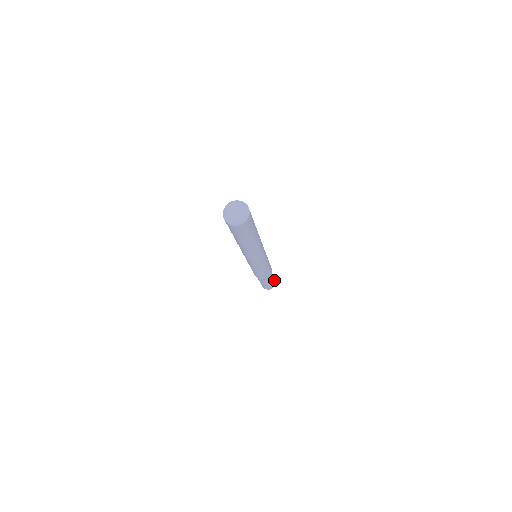
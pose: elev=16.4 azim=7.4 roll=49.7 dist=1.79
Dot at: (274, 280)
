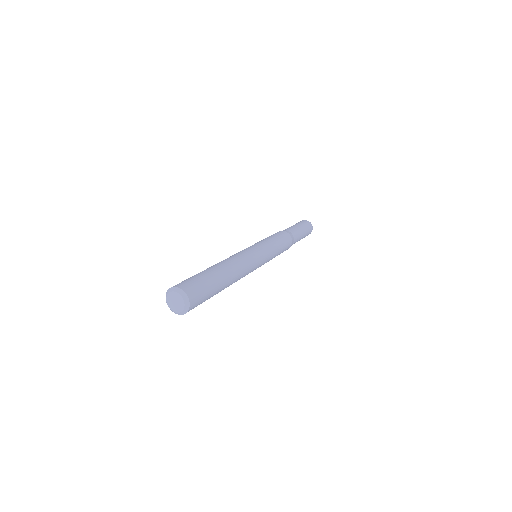
Dot at: (308, 233)
